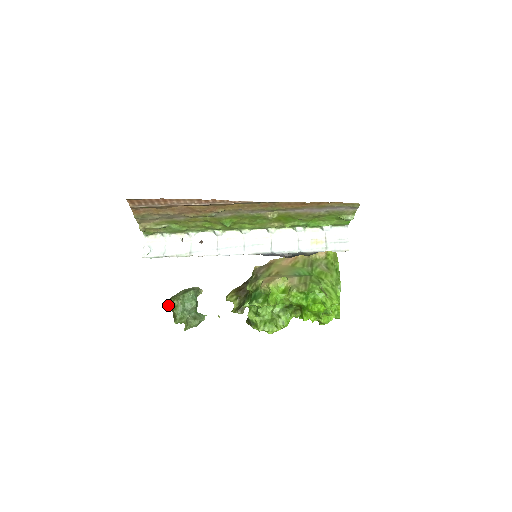
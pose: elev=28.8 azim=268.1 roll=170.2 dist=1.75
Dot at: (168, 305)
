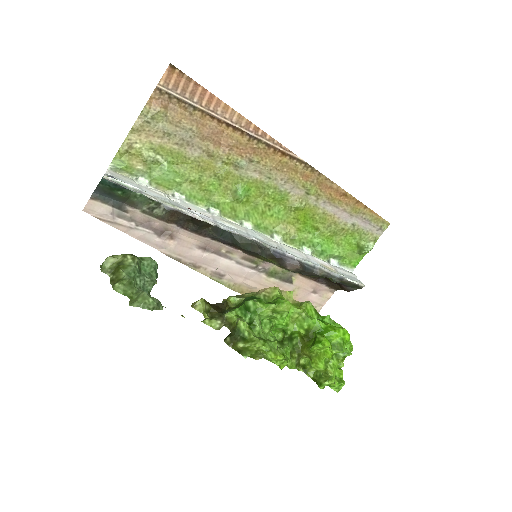
Dot at: (110, 260)
